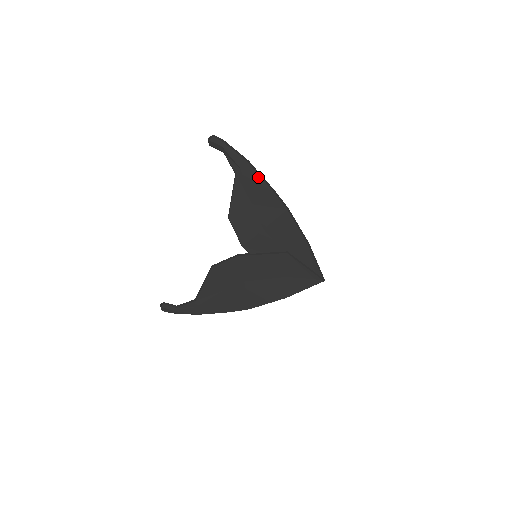
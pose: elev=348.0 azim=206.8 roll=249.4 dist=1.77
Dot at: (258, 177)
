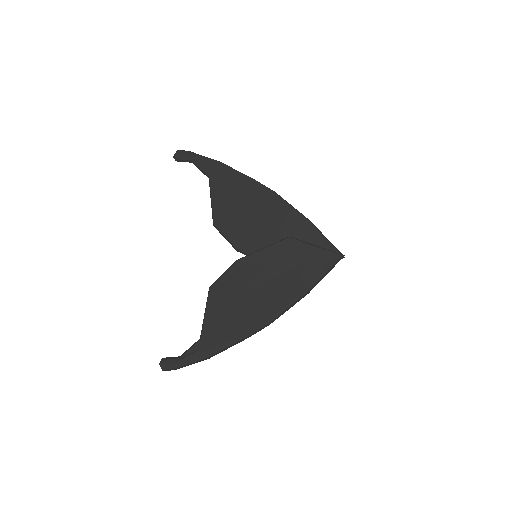
Dot at: (232, 171)
